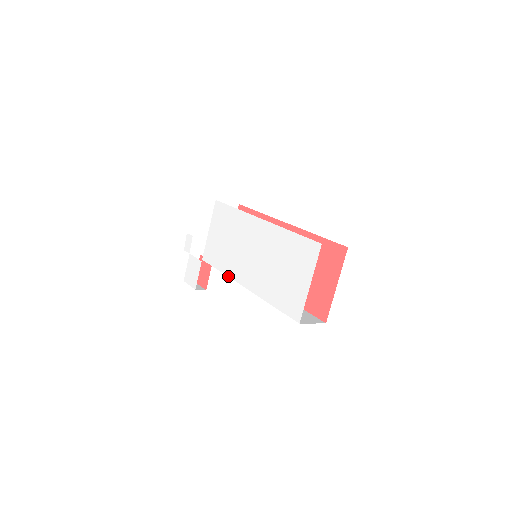
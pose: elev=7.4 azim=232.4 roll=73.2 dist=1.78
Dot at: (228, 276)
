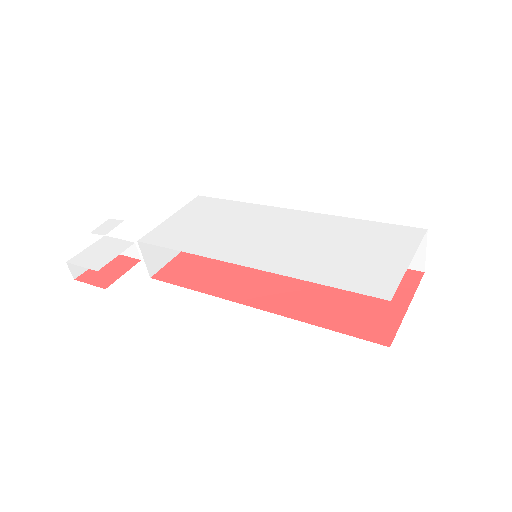
Dot at: (204, 255)
